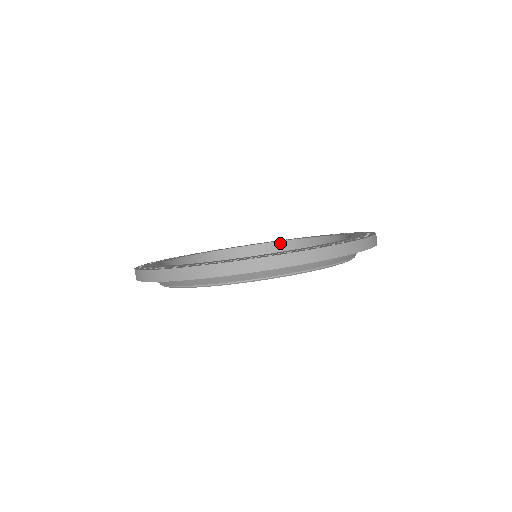
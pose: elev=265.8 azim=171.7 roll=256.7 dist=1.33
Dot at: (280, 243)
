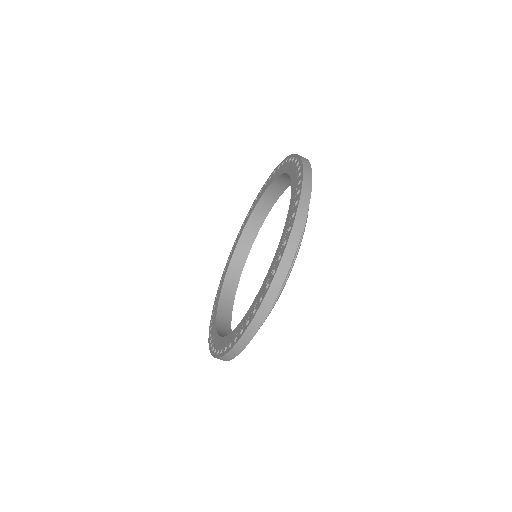
Dot at: (278, 178)
